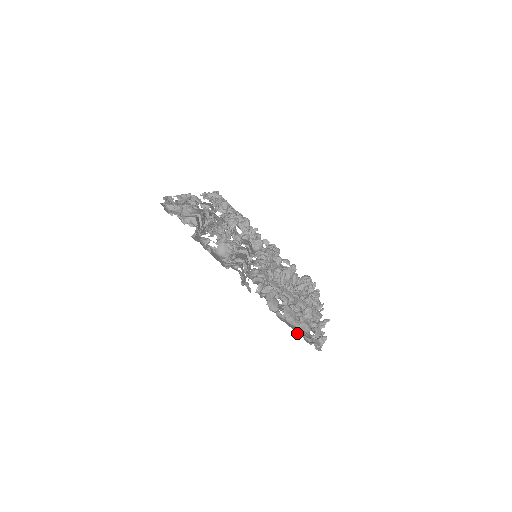
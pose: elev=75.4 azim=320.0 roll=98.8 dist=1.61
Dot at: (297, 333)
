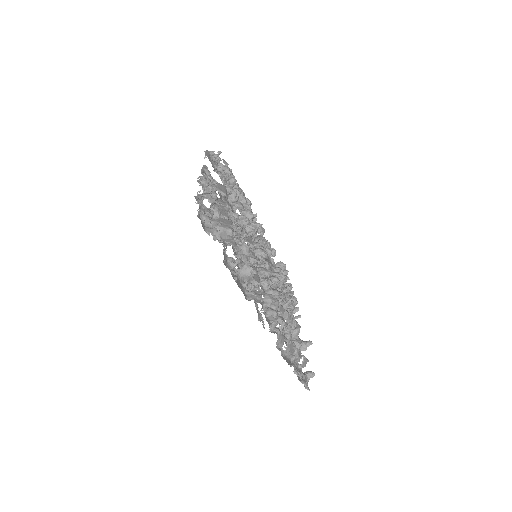
Dot at: (294, 372)
